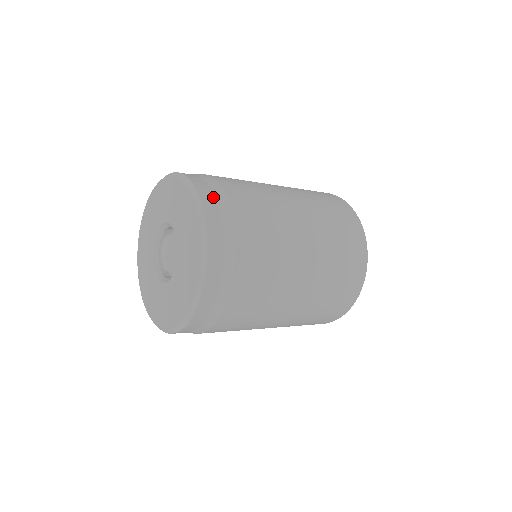
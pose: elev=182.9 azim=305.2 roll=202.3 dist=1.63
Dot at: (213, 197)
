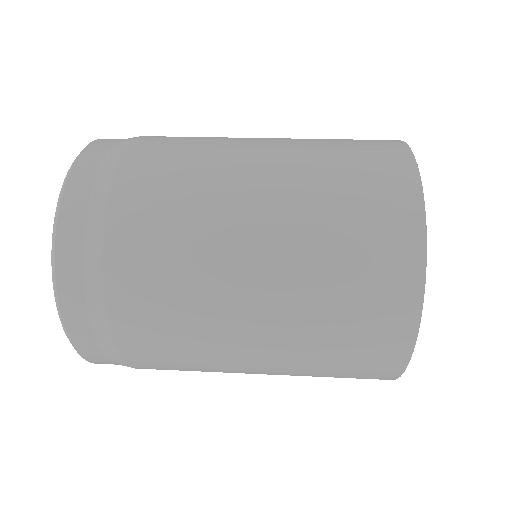
Dot at: (83, 301)
